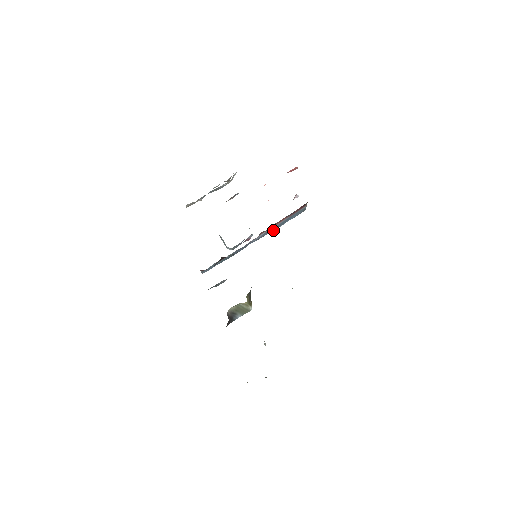
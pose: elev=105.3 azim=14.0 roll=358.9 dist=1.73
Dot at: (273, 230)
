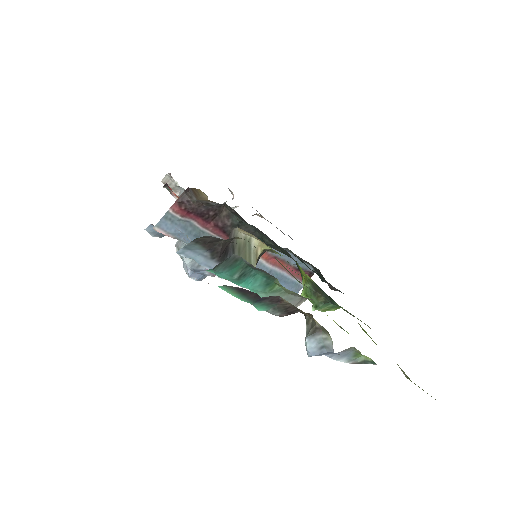
Dot at: occluded
